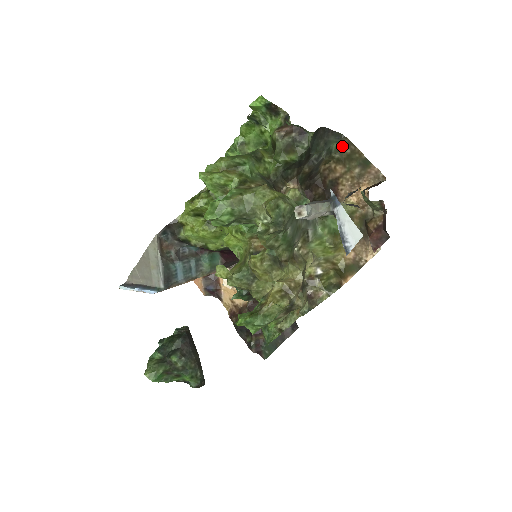
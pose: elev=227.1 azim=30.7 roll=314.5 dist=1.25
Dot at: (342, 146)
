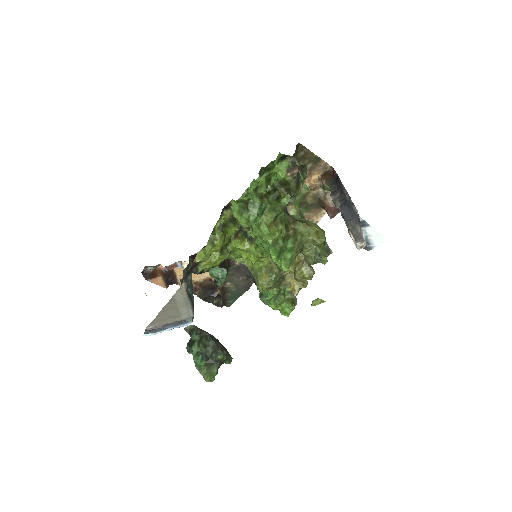
Dot at: (297, 151)
